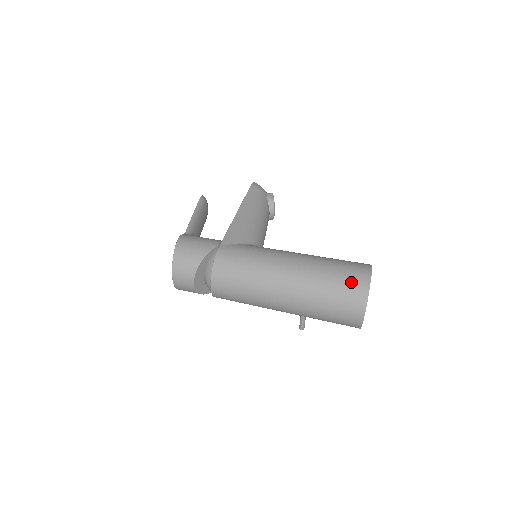
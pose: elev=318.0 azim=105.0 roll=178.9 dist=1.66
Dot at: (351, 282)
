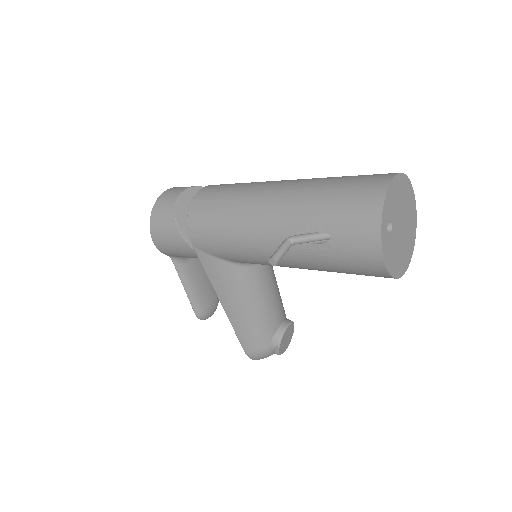
Dot at: occluded
